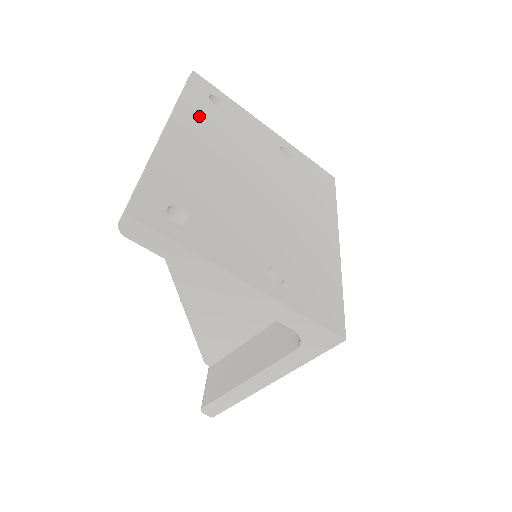
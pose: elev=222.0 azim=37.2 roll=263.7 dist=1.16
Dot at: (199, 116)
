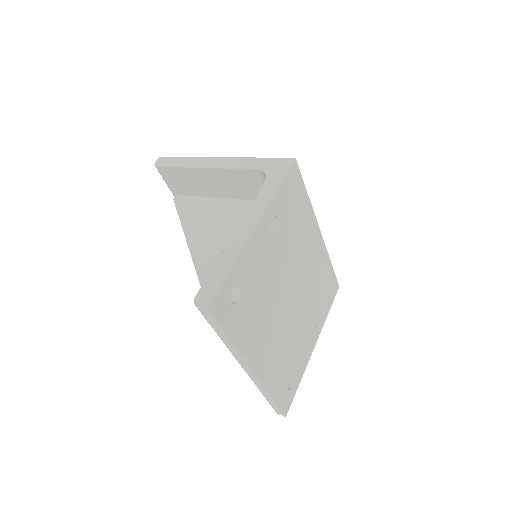
Dot at: (248, 332)
